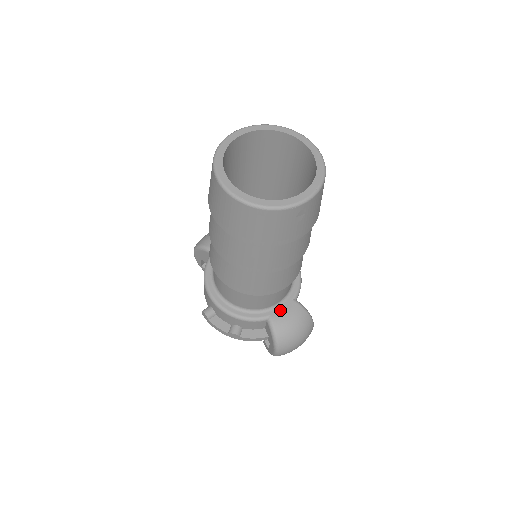
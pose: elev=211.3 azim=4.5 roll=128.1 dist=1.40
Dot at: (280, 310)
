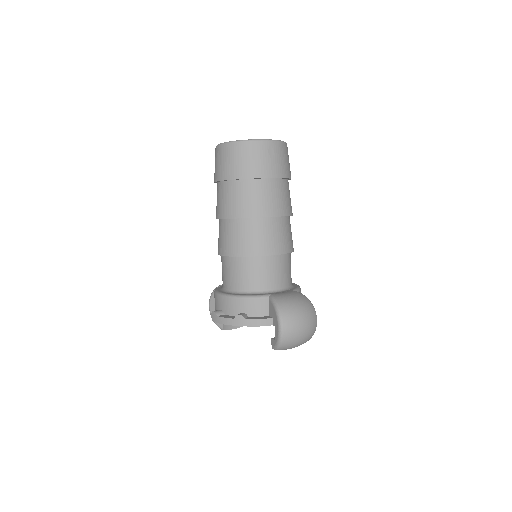
Dot at: (280, 292)
